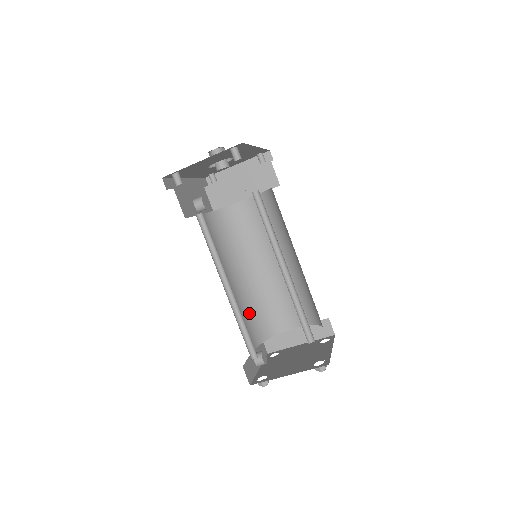
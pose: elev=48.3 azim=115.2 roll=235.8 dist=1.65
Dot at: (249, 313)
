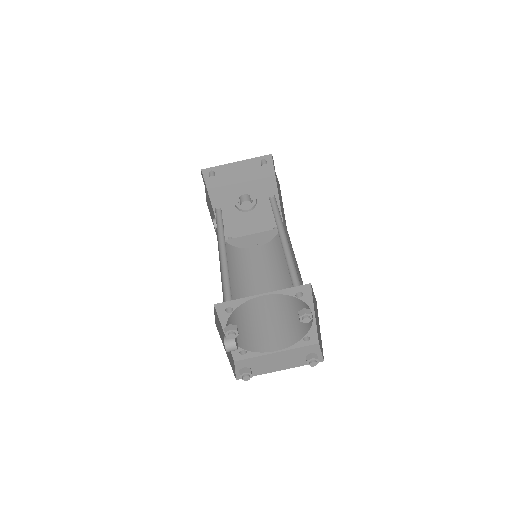
Dot at: (231, 314)
